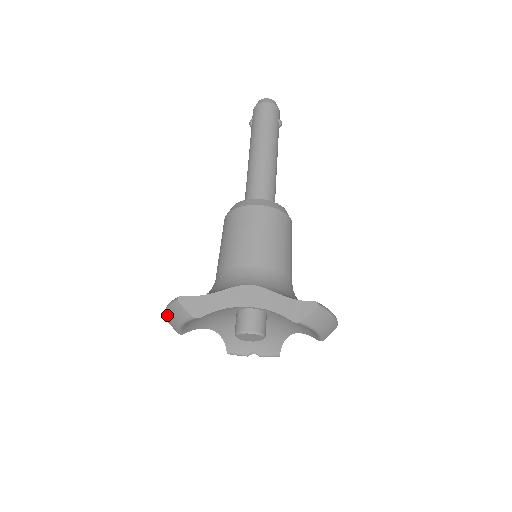
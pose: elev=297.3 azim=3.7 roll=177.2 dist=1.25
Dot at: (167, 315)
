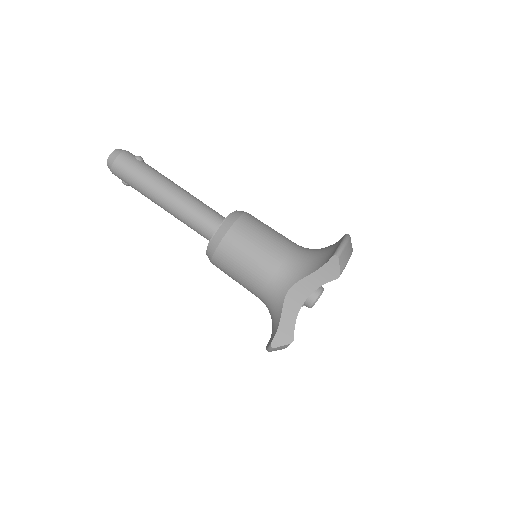
Dot at: occluded
